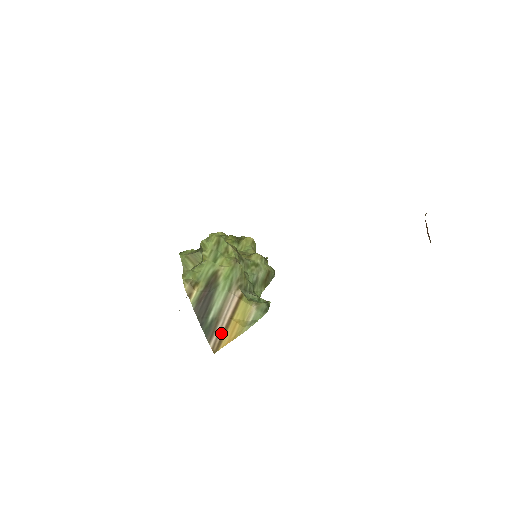
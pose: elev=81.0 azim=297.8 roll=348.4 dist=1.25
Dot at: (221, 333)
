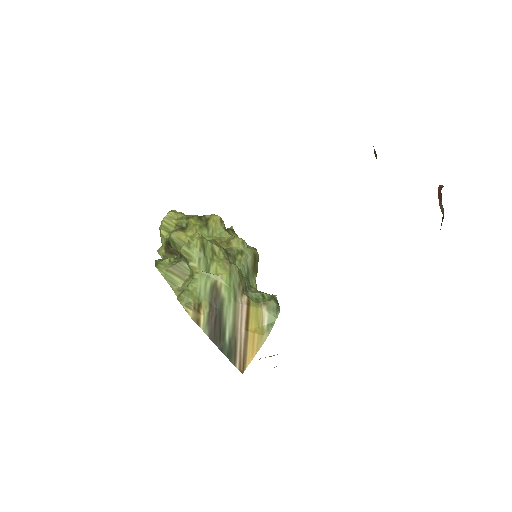
Dot at: (242, 350)
